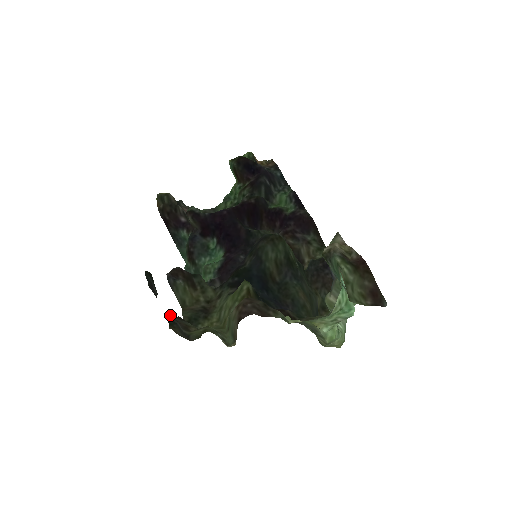
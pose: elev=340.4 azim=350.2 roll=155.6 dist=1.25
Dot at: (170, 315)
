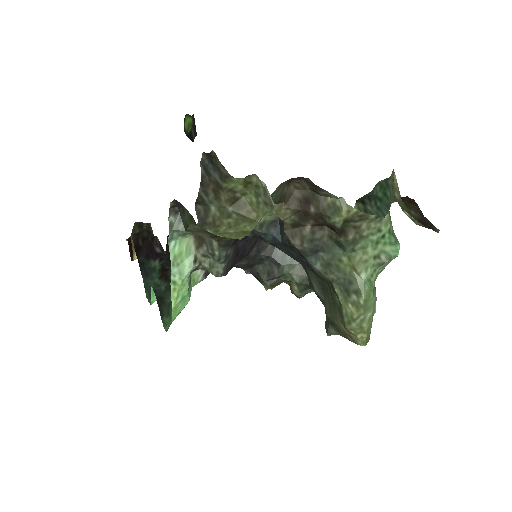
Dot at: (203, 165)
